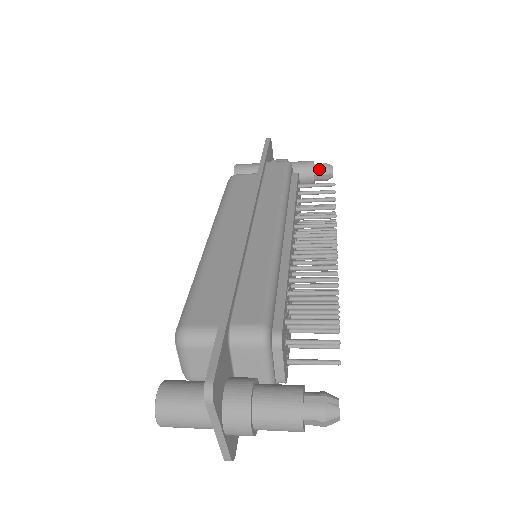
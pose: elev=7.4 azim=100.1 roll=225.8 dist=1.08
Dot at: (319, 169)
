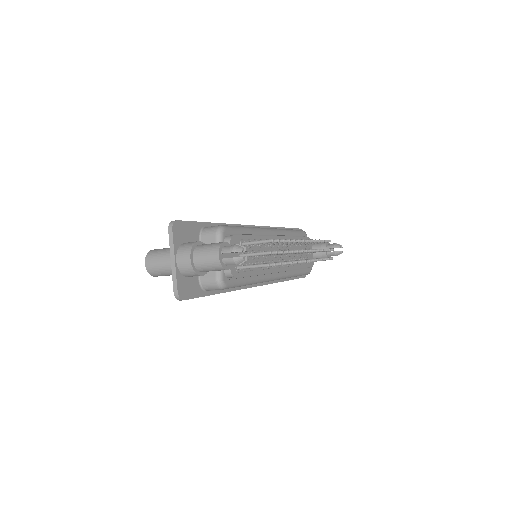
Dot at: (330, 245)
